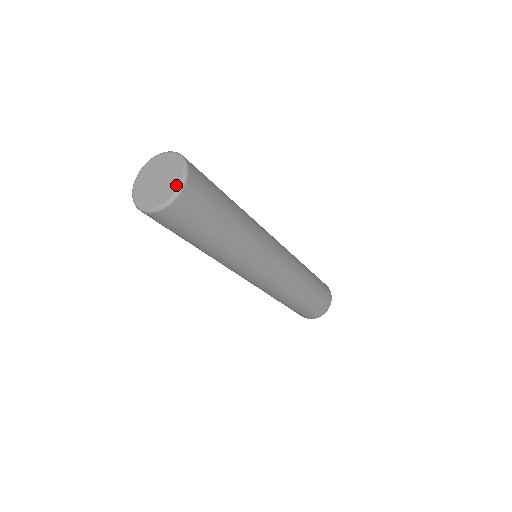
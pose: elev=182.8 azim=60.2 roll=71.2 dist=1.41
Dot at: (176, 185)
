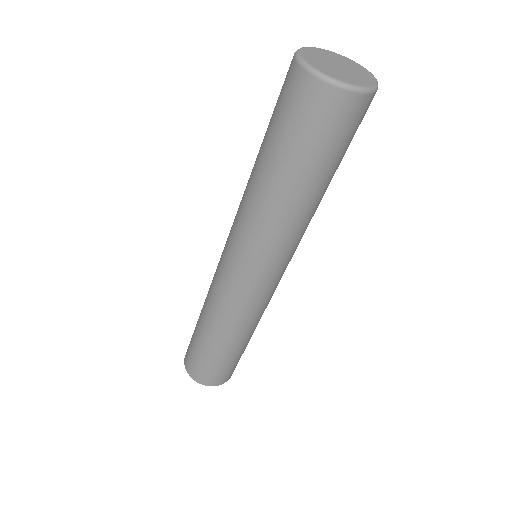
Dot at: (372, 80)
